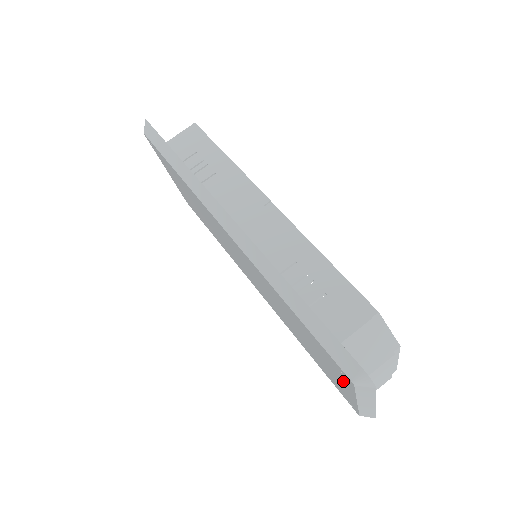
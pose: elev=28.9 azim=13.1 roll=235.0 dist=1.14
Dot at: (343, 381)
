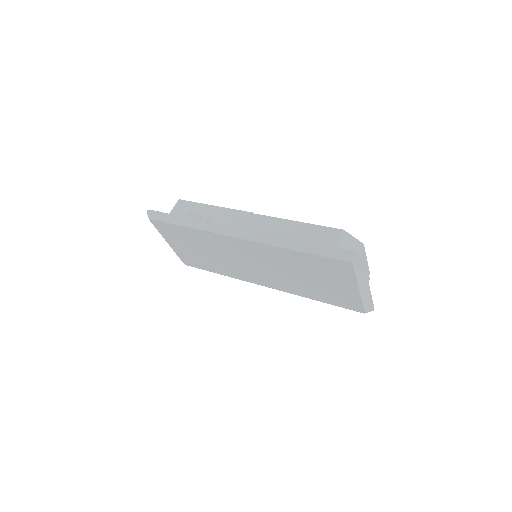
Dot at: (346, 278)
